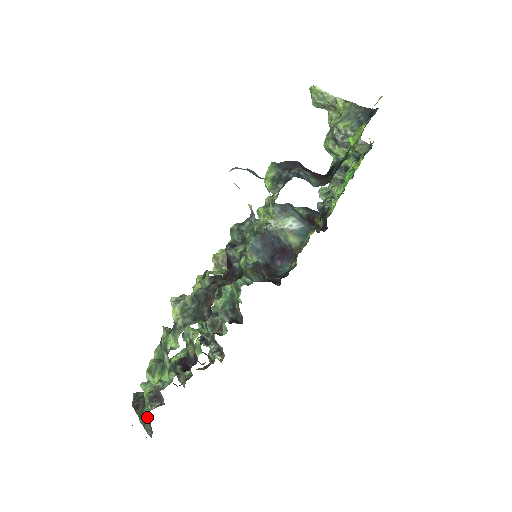
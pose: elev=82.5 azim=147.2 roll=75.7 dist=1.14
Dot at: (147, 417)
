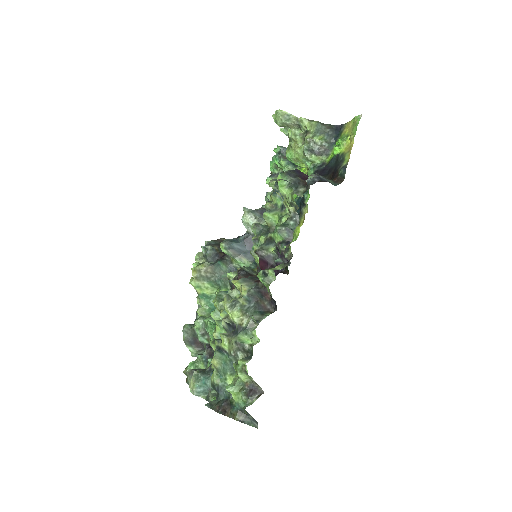
Dot at: (243, 413)
